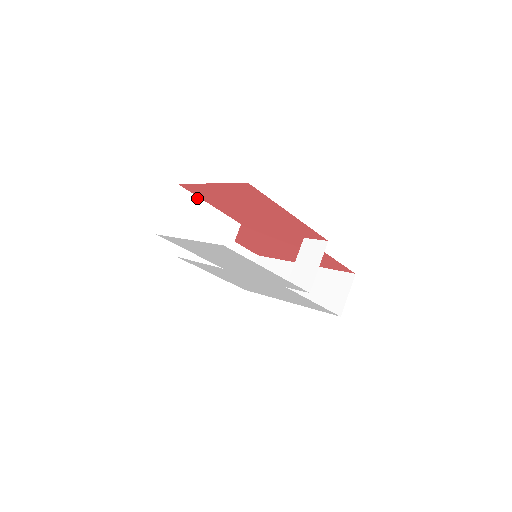
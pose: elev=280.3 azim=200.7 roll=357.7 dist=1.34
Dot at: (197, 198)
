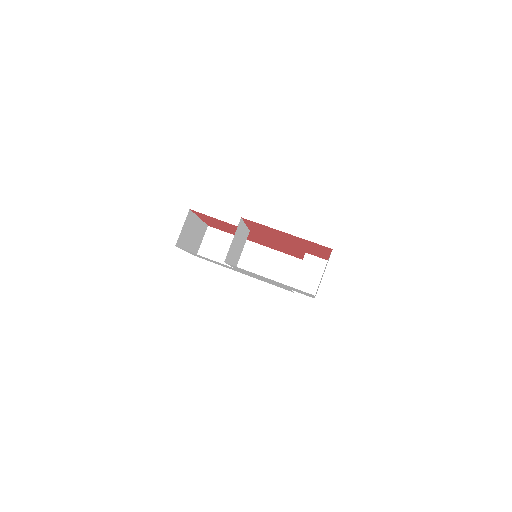
Dot at: (243, 223)
